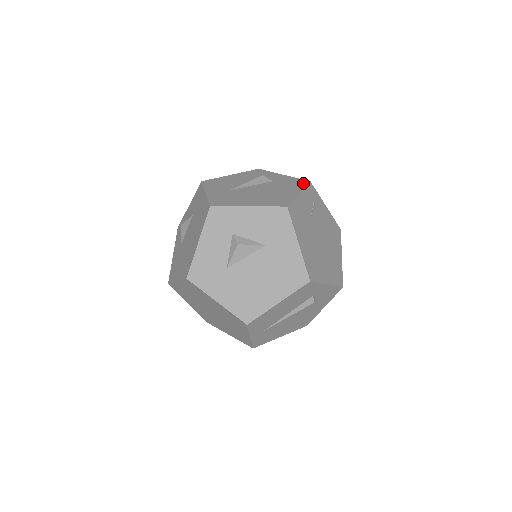
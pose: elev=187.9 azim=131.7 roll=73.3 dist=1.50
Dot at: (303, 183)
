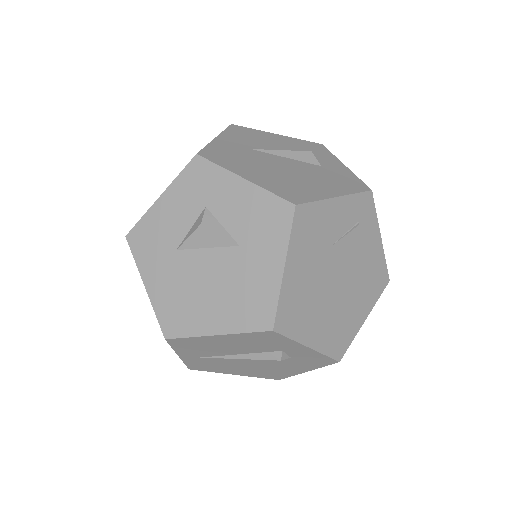
Dot at: (358, 187)
